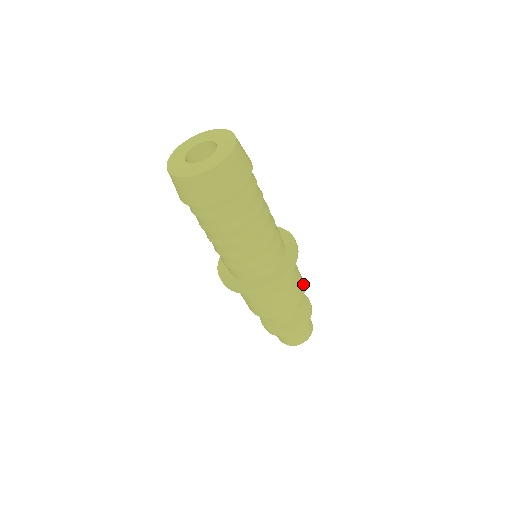
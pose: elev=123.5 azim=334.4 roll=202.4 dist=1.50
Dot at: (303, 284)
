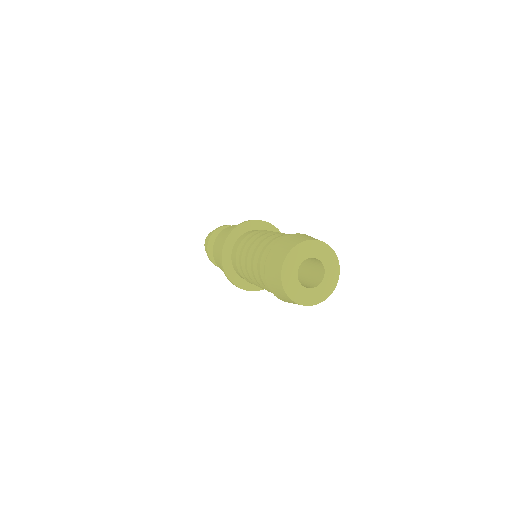
Dot at: occluded
